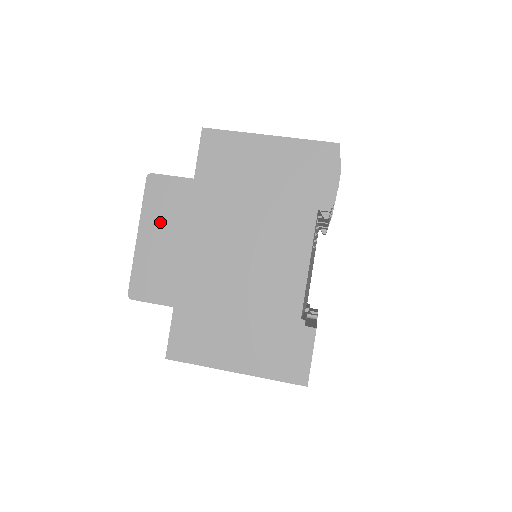
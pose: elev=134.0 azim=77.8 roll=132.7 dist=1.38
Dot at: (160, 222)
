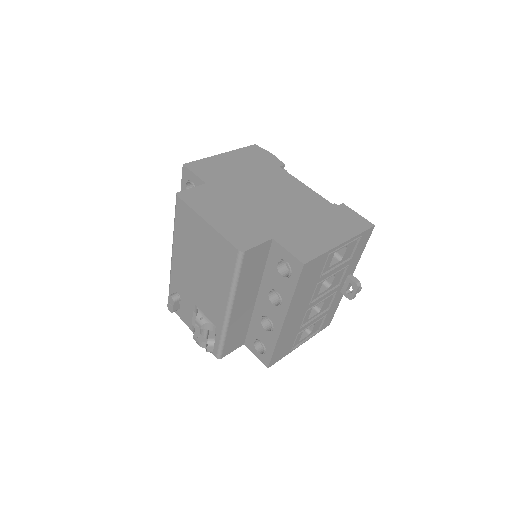
Dot at: (212, 208)
